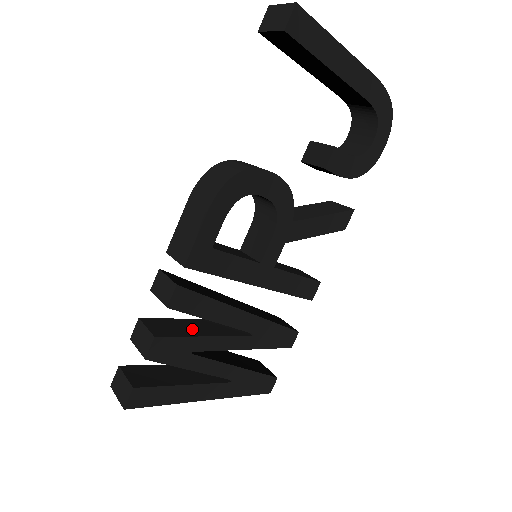
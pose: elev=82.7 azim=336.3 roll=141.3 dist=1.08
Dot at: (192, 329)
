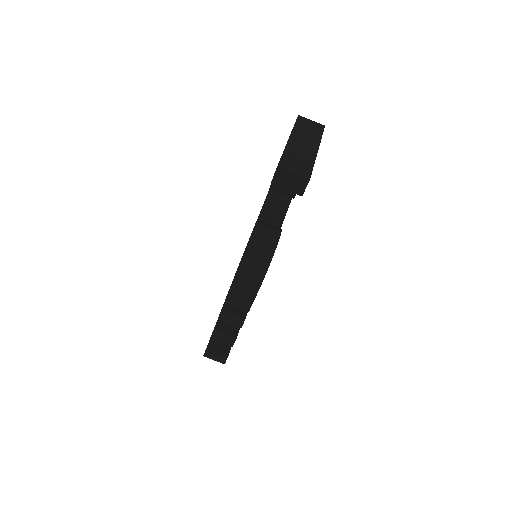
Dot at: occluded
